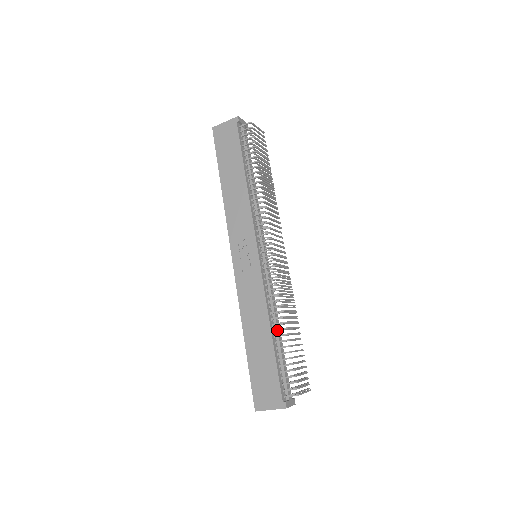
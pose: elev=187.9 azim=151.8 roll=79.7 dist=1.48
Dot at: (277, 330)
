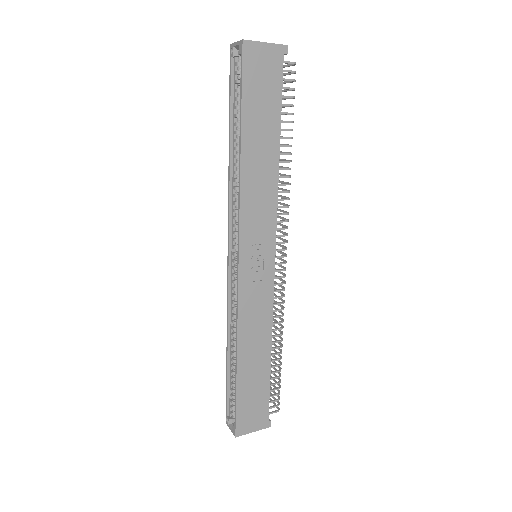
Dot at: occluded
